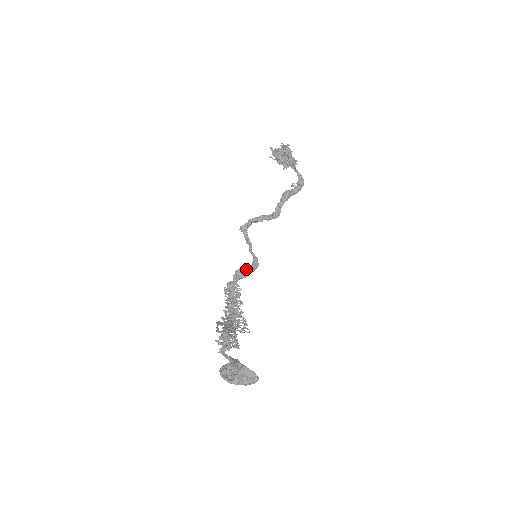
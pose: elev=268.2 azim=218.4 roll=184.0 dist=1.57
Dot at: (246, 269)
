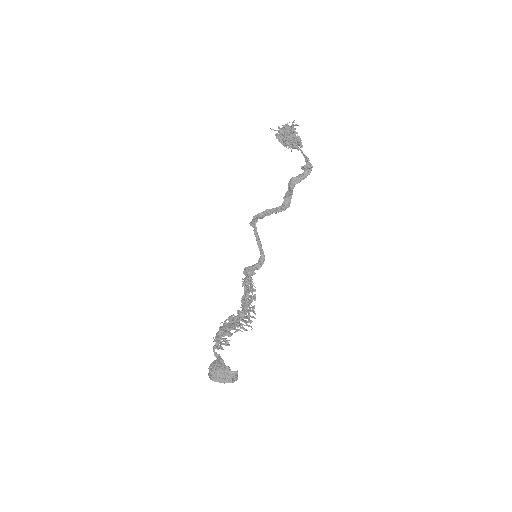
Dot at: (250, 268)
